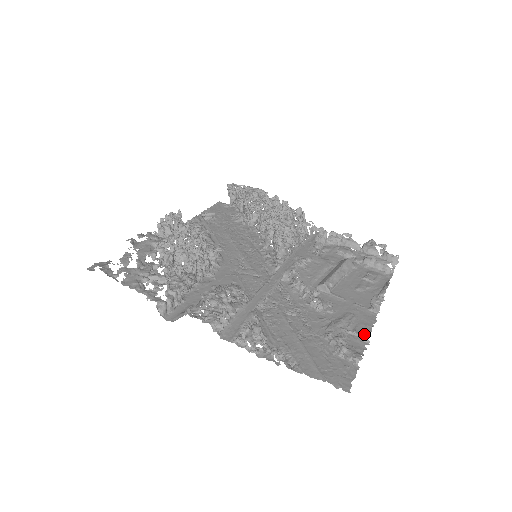
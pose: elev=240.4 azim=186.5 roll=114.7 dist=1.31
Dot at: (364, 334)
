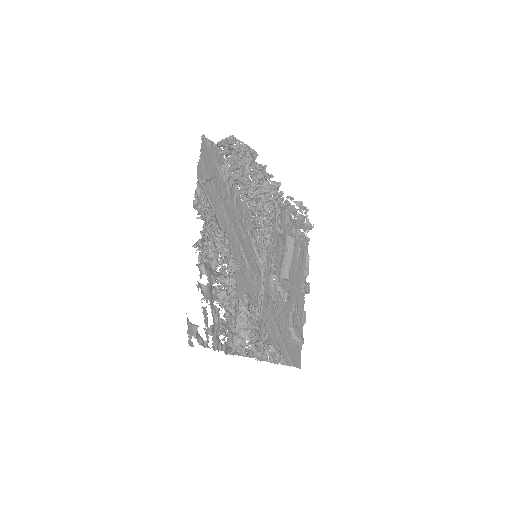
Dot at: (302, 318)
